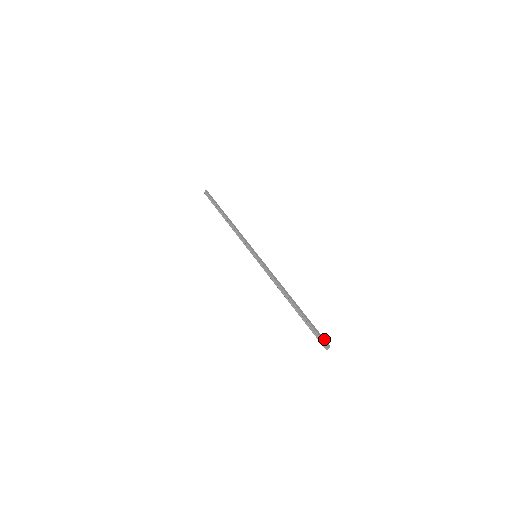
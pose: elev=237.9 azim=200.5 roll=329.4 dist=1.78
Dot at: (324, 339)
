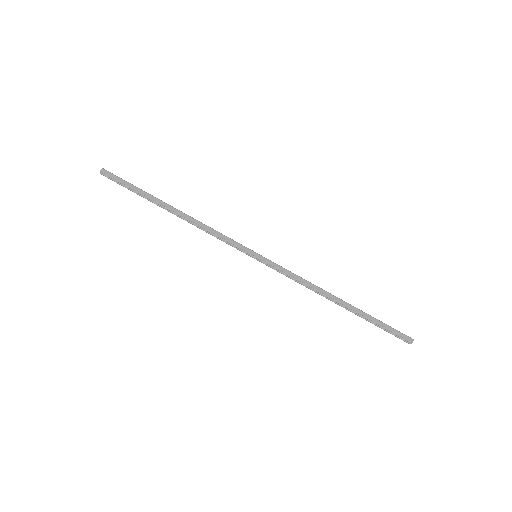
Dot at: (403, 335)
